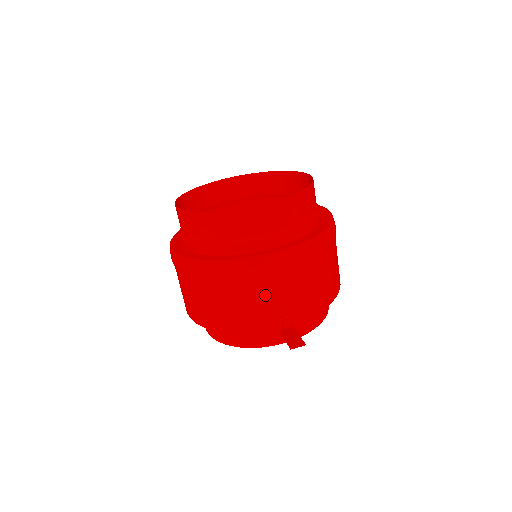
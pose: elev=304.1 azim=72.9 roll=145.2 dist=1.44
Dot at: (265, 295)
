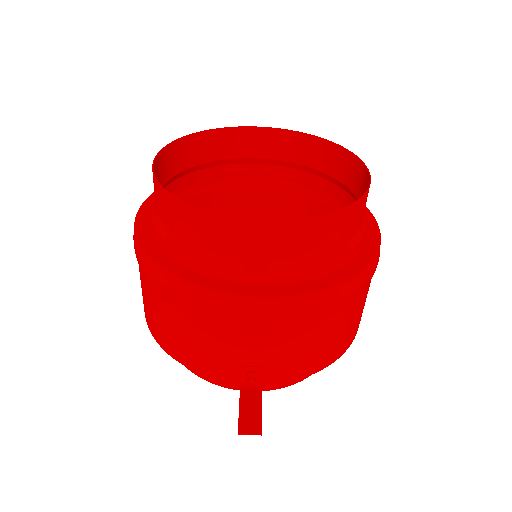
Dot at: (232, 342)
